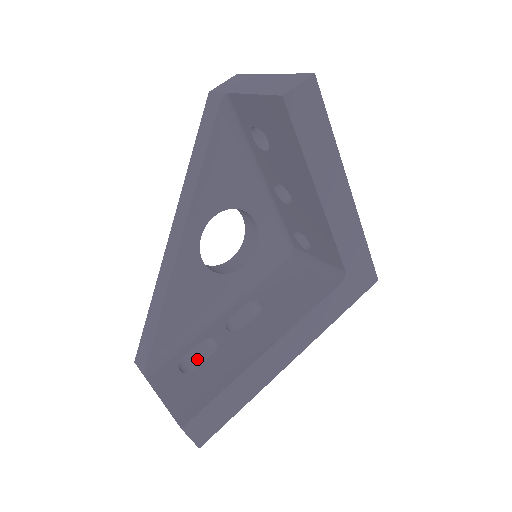
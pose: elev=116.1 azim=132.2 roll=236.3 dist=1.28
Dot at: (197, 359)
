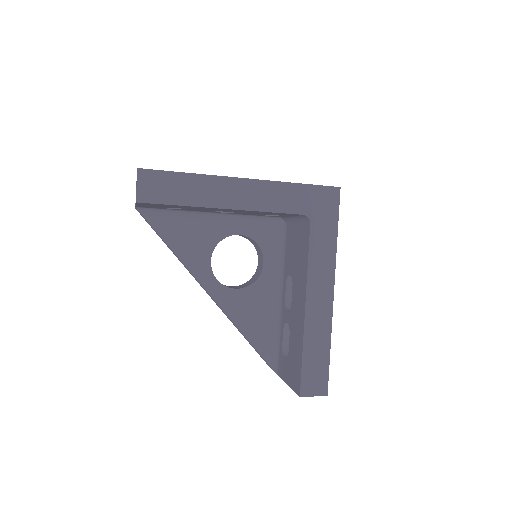
Dot at: occluded
